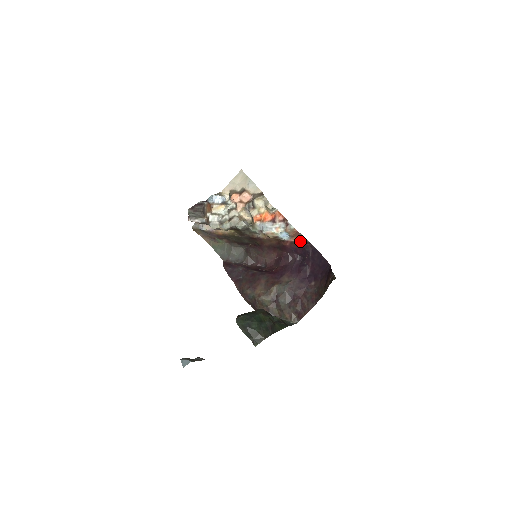
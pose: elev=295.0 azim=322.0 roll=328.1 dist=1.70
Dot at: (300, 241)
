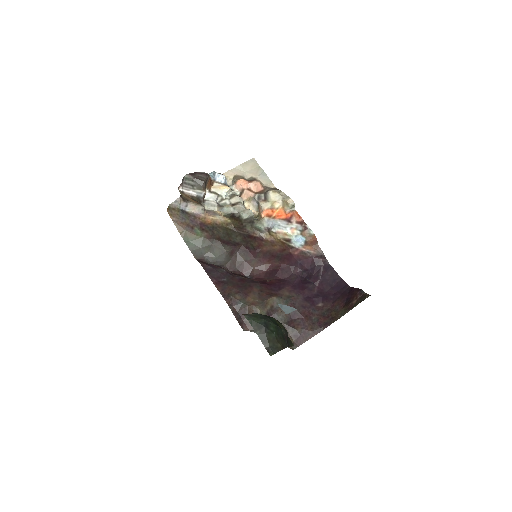
Dot at: (313, 252)
